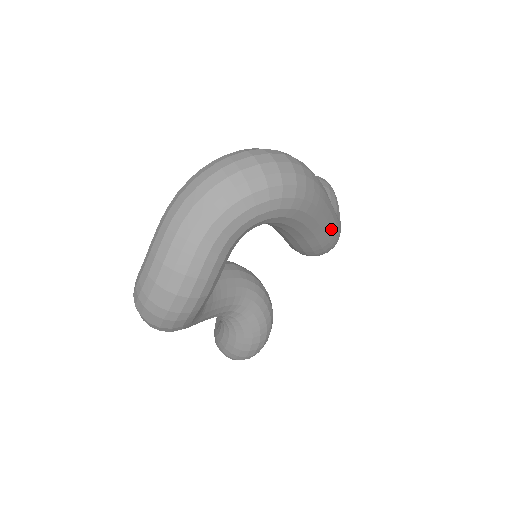
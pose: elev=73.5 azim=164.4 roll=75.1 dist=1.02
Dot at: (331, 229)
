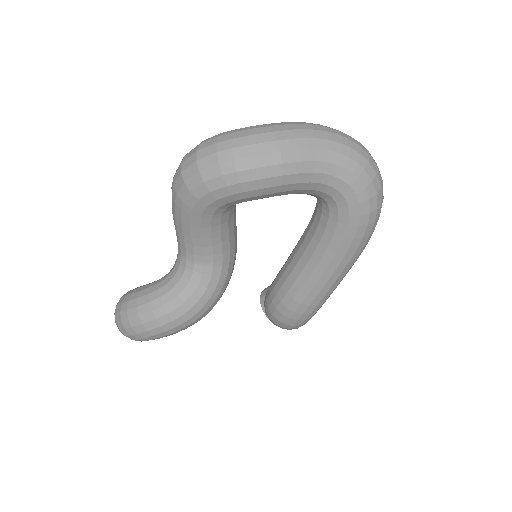
Dot at: (325, 294)
